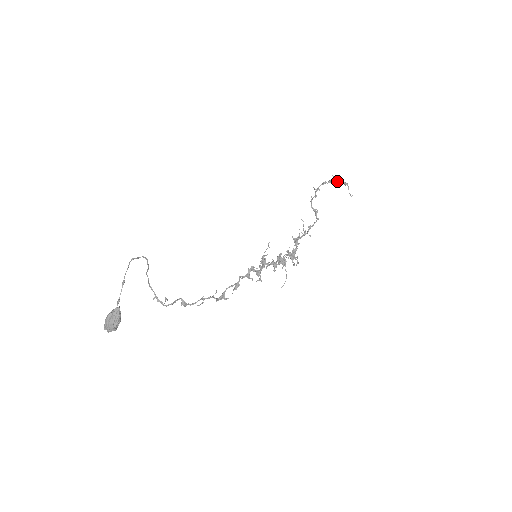
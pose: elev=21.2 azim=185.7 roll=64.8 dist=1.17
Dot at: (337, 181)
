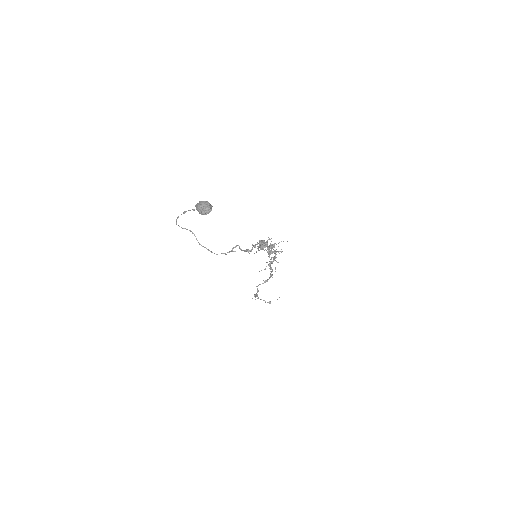
Dot at: occluded
